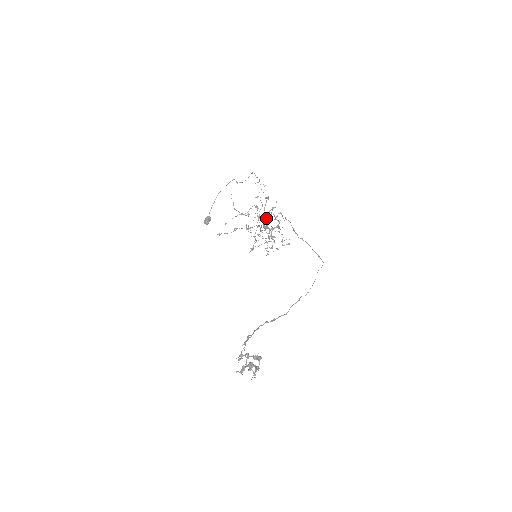
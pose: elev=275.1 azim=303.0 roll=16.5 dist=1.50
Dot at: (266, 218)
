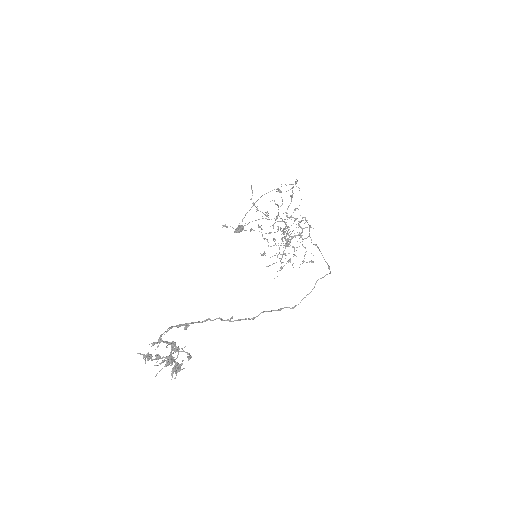
Dot at: occluded
